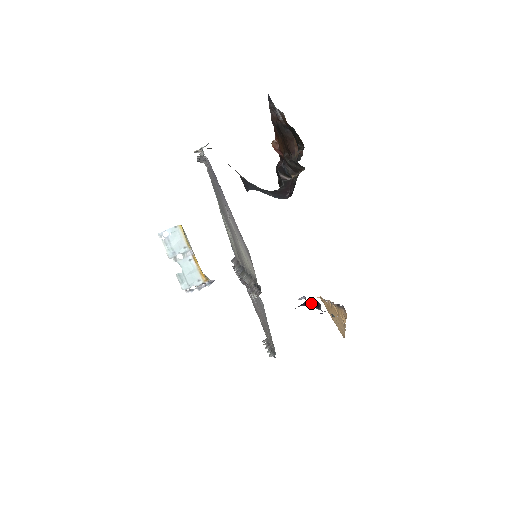
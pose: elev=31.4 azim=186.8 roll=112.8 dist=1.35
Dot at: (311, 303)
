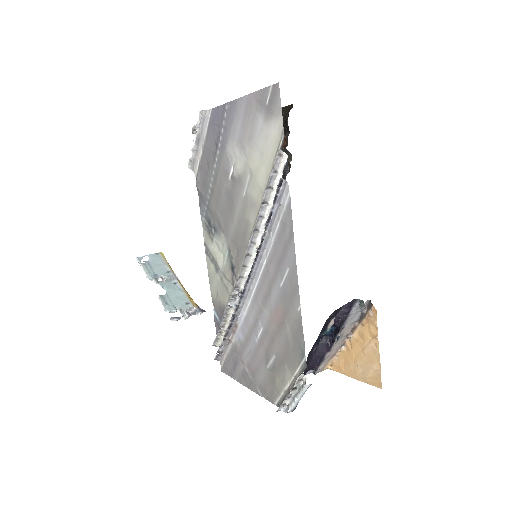
Dot at: (326, 346)
